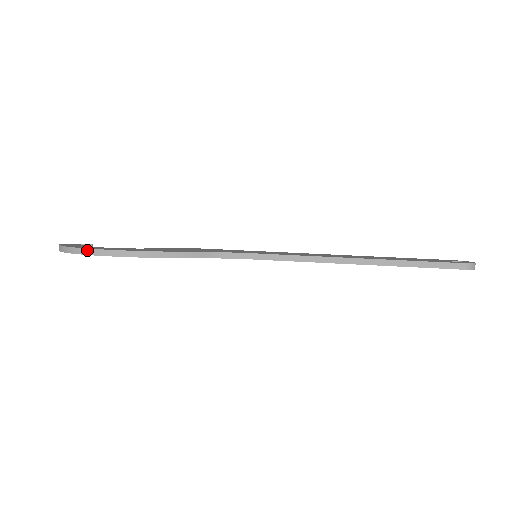
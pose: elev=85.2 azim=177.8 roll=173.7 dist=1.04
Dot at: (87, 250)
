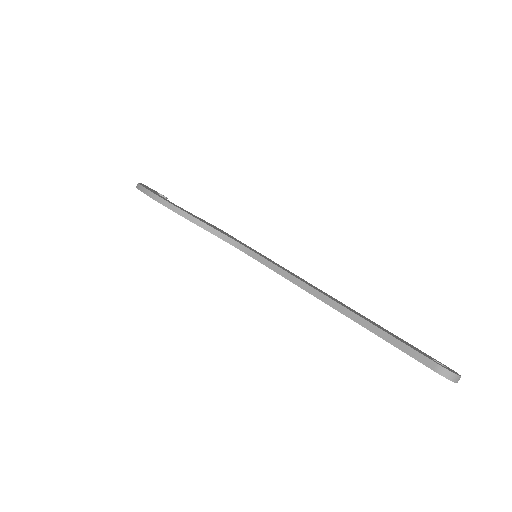
Dot at: (143, 188)
